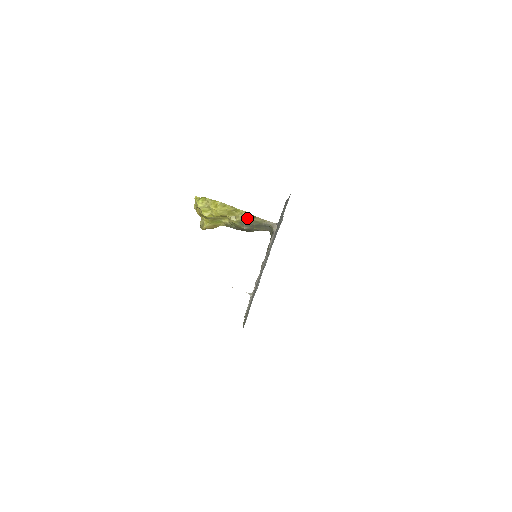
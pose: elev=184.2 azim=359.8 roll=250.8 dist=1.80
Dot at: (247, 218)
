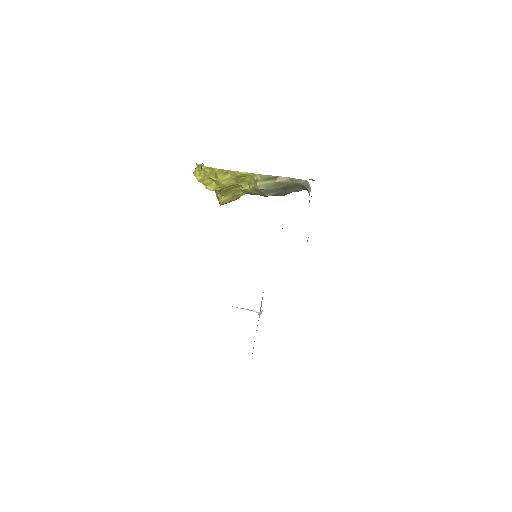
Dot at: (262, 183)
